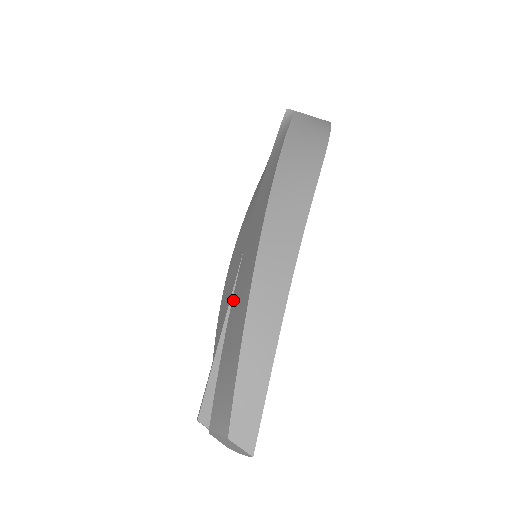
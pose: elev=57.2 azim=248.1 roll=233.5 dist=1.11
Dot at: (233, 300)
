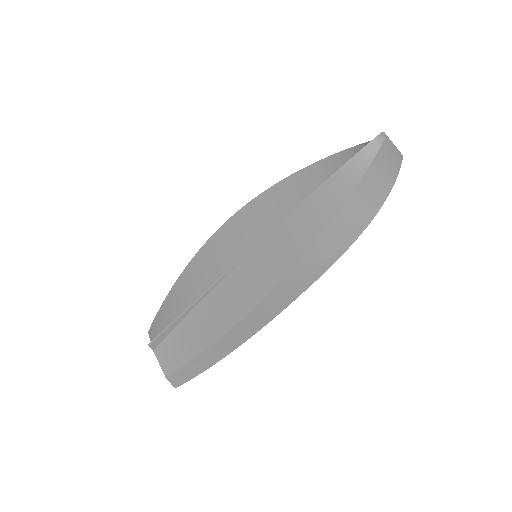
Dot at: (218, 287)
